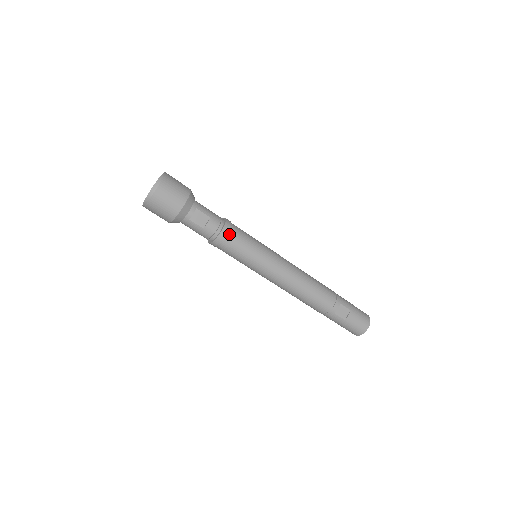
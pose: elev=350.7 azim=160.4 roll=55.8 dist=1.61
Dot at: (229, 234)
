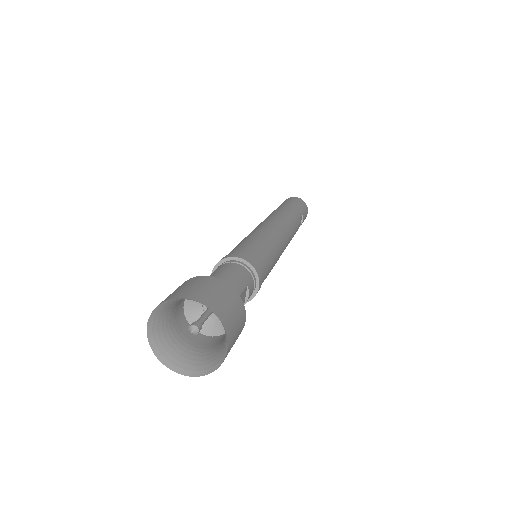
Dot at: (262, 278)
